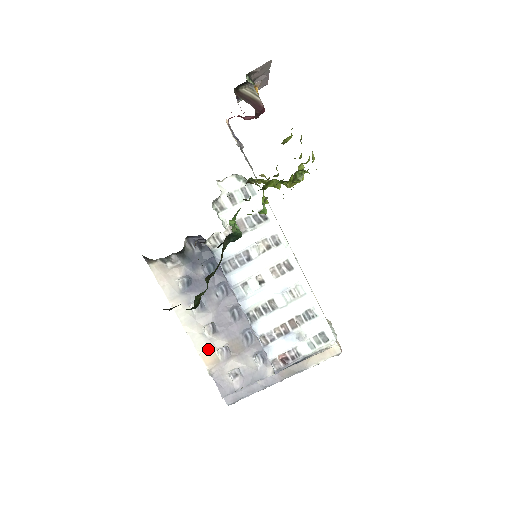
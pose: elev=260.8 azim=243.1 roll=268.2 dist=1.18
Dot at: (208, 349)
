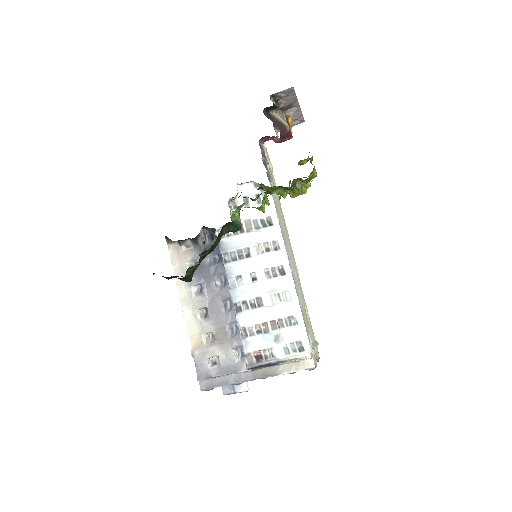
Dot at: (197, 331)
